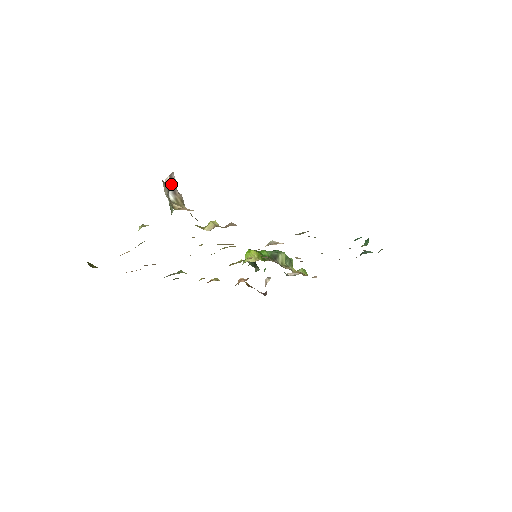
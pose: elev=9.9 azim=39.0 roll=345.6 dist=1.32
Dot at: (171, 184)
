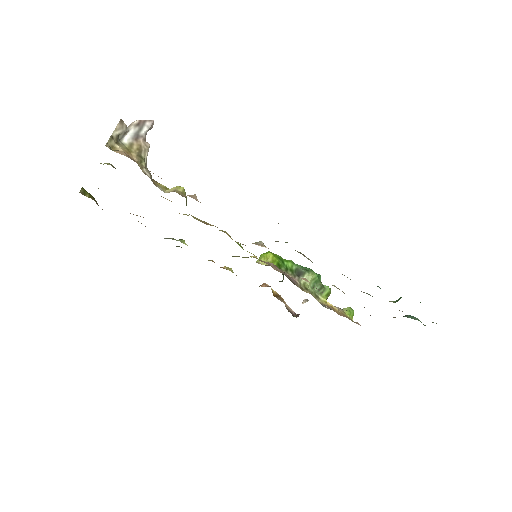
Dot at: (136, 129)
